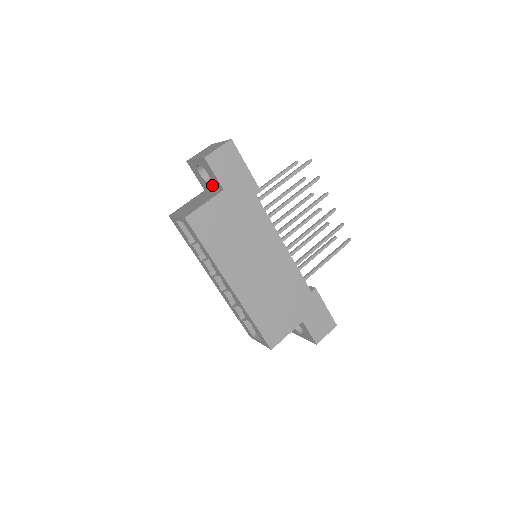
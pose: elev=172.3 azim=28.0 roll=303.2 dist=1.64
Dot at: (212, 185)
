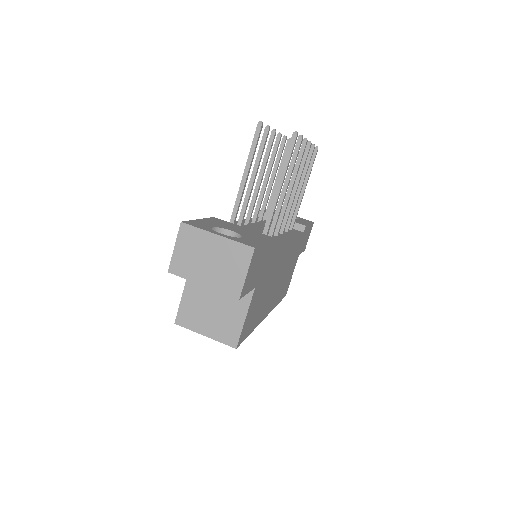
Dot at: occluded
